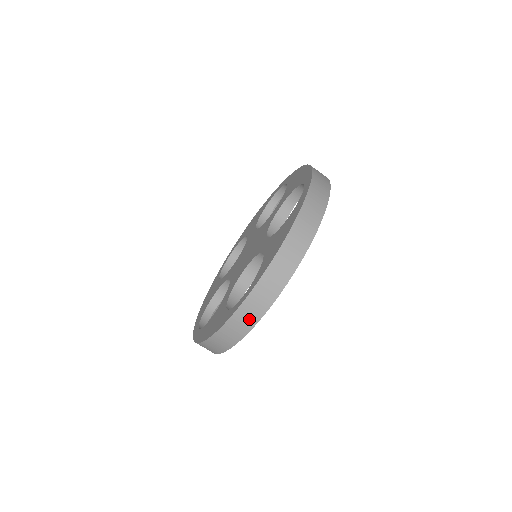
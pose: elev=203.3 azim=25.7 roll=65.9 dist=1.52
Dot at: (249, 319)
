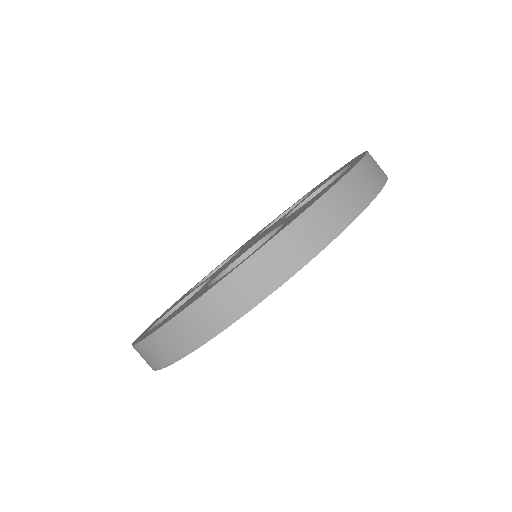
Dot at: occluded
